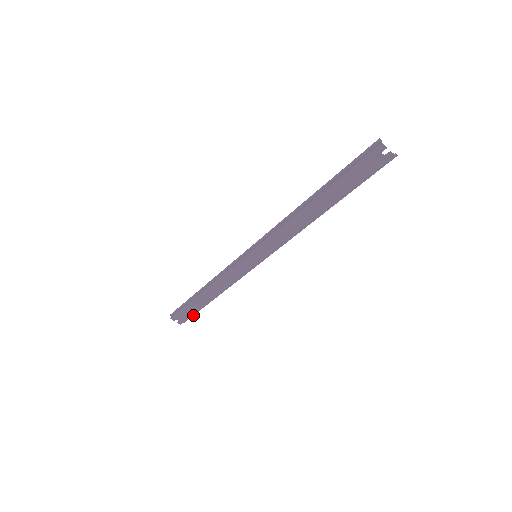
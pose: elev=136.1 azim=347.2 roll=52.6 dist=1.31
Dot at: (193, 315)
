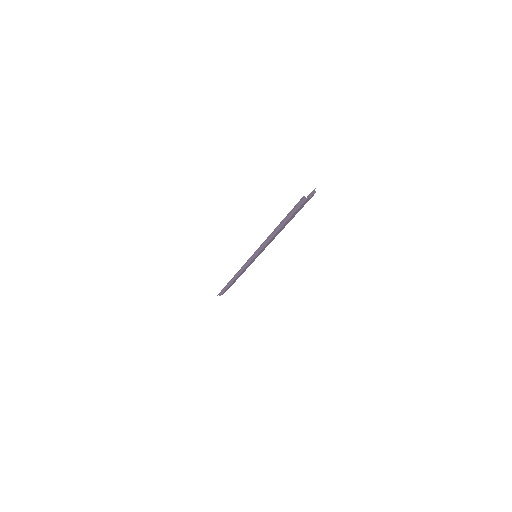
Dot at: occluded
